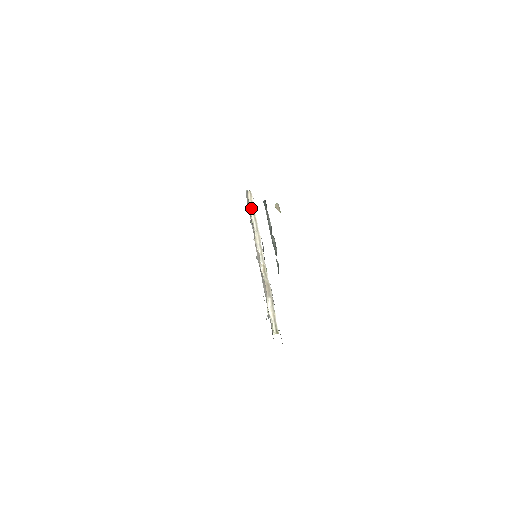
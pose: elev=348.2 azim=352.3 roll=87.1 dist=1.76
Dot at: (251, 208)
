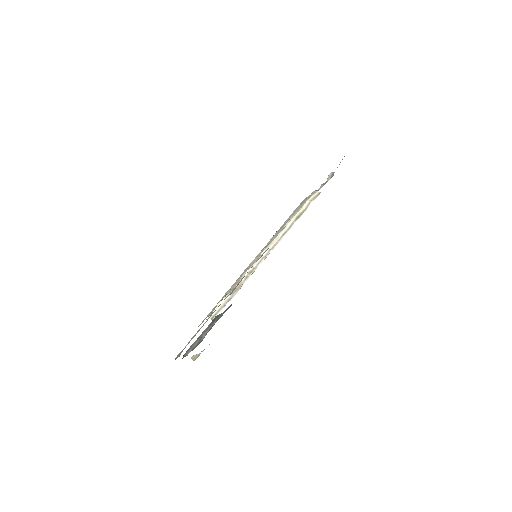
Dot at: (300, 211)
